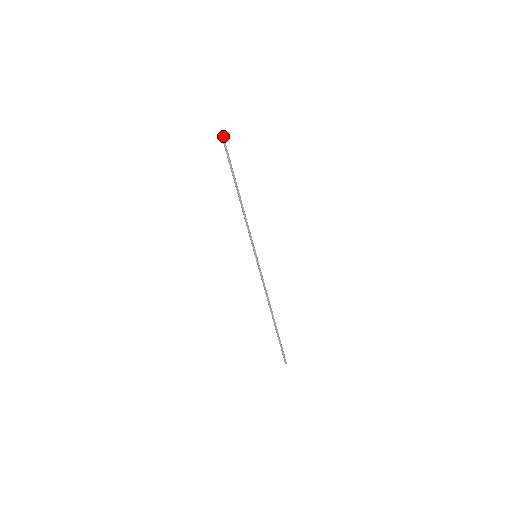
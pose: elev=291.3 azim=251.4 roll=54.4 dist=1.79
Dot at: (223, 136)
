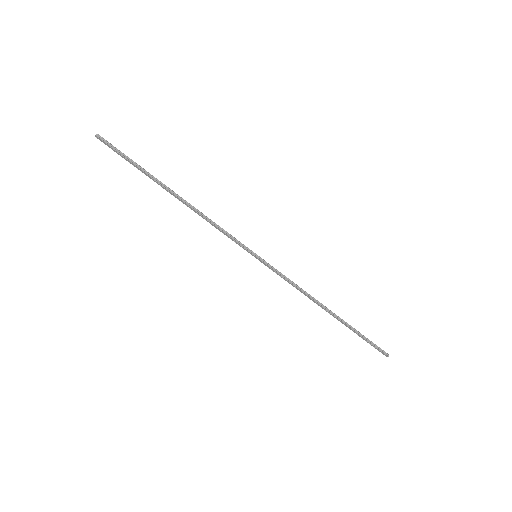
Dot at: (102, 138)
